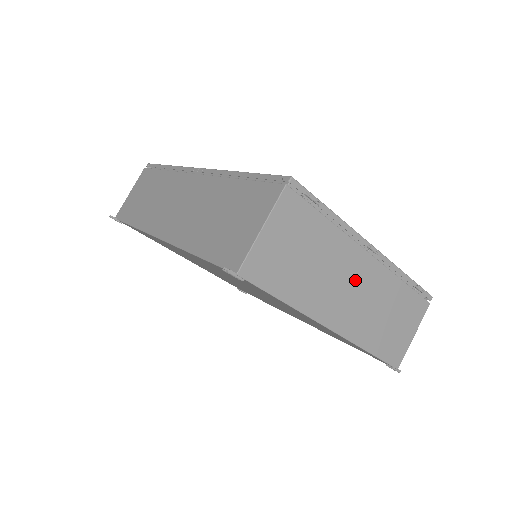
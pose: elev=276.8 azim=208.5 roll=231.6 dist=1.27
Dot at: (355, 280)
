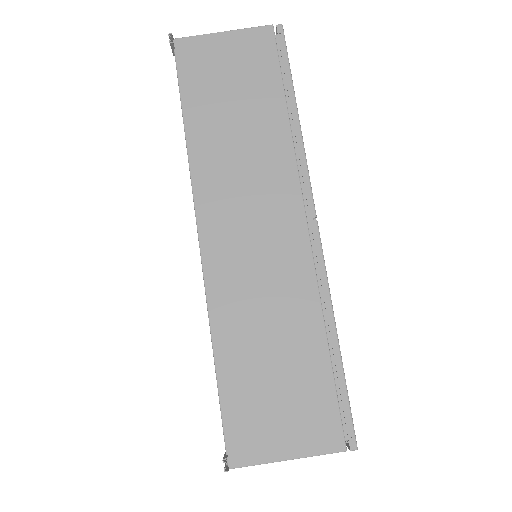
Dot at: occluded
